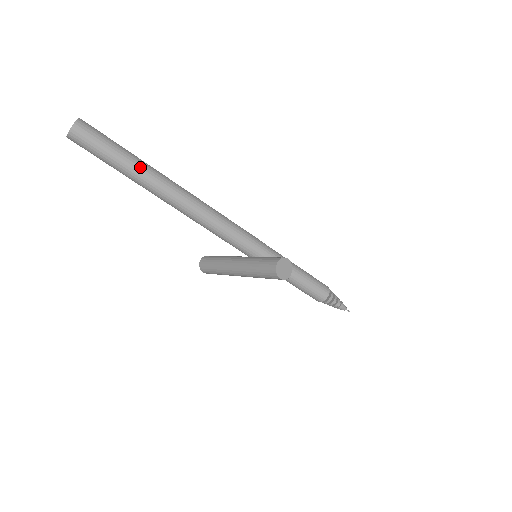
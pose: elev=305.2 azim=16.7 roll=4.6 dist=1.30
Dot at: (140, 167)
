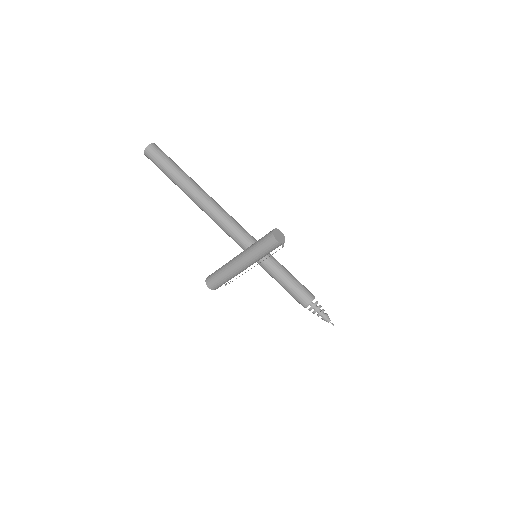
Dot at: (186, 175)
